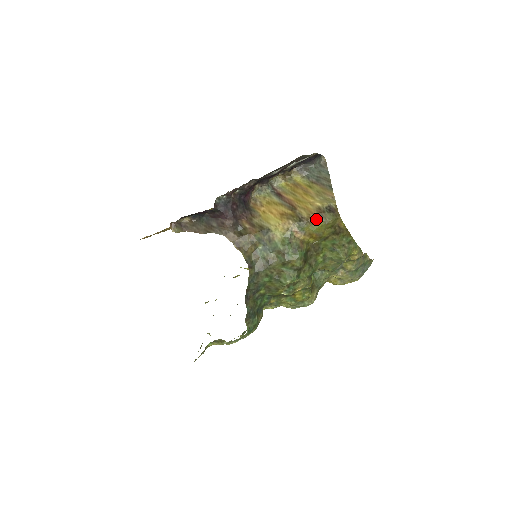
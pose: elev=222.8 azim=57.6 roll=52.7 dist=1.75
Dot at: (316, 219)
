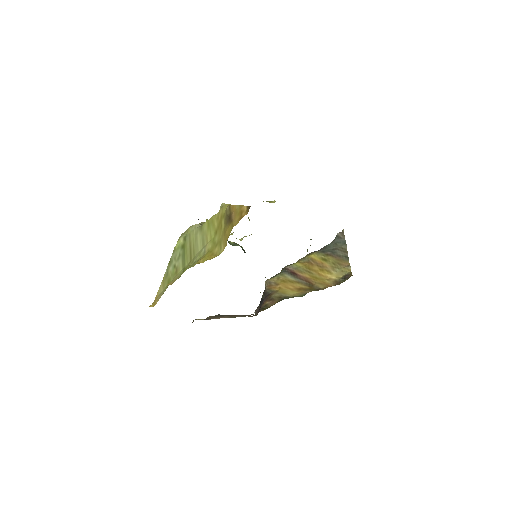
Dot at: occluded
